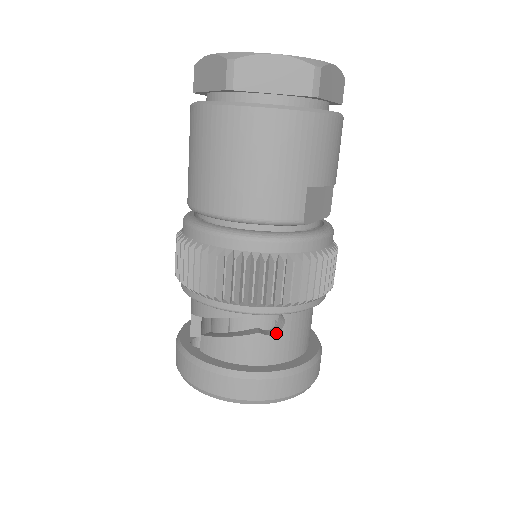
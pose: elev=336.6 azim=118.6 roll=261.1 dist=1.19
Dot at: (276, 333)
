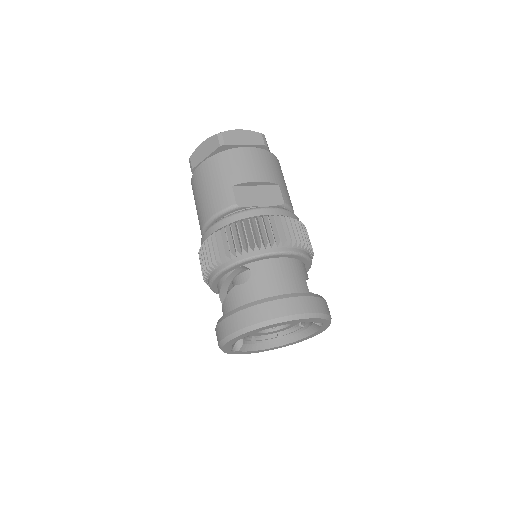
Dot at: (247, 281)
